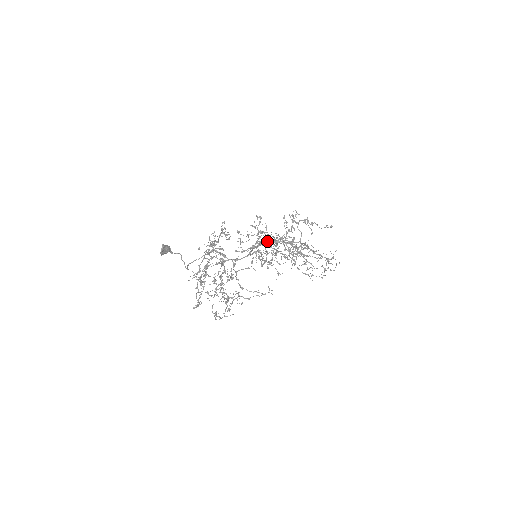
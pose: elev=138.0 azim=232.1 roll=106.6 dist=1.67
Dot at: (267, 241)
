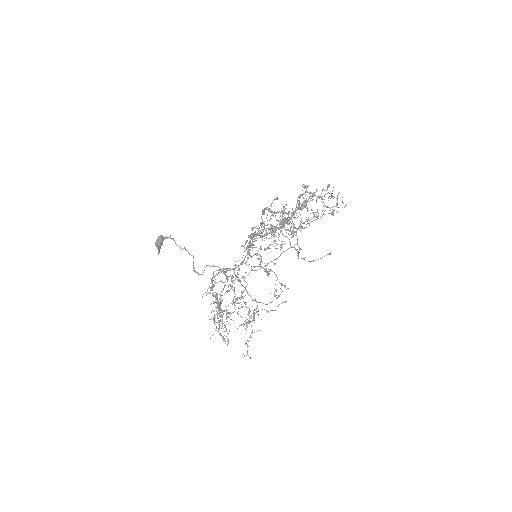
Dot at: occluded
